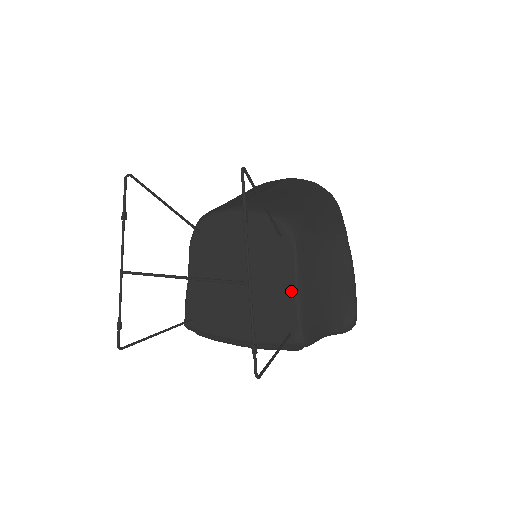
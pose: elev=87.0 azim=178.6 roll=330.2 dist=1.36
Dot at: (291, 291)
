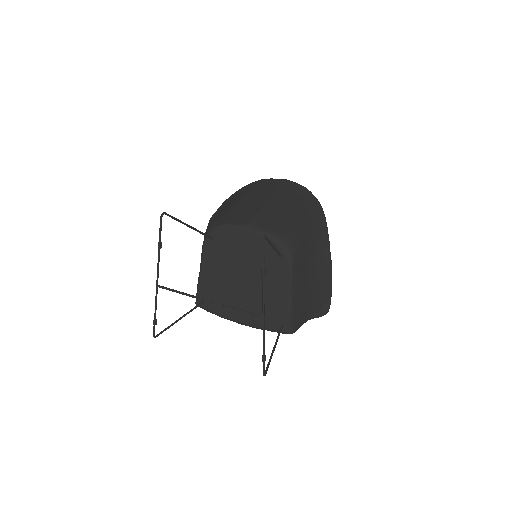
Dot at: (285, 297)
